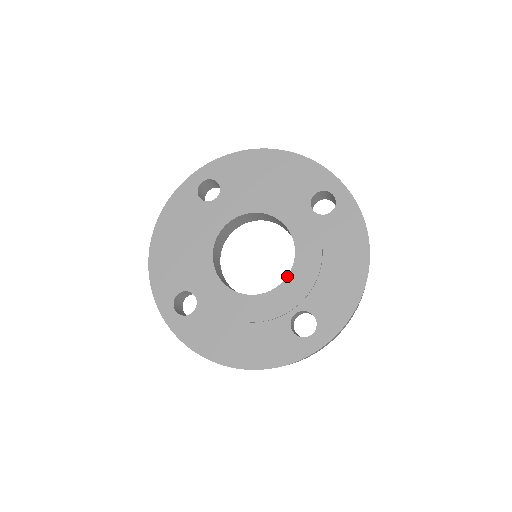
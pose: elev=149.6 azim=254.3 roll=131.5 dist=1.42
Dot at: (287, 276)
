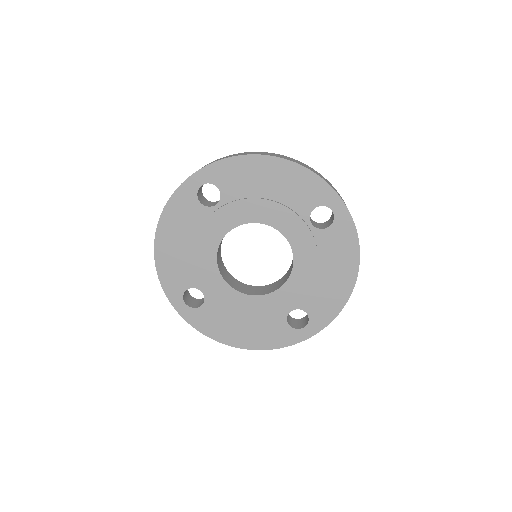
Dot at: (285, 282)
